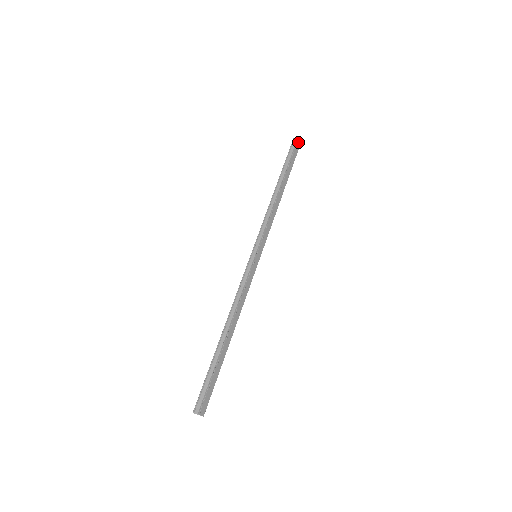
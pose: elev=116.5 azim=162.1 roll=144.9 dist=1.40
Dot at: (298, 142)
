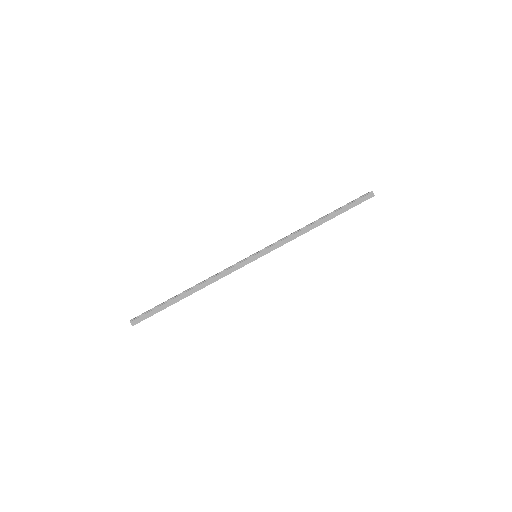
Dot at: (368, 195)
